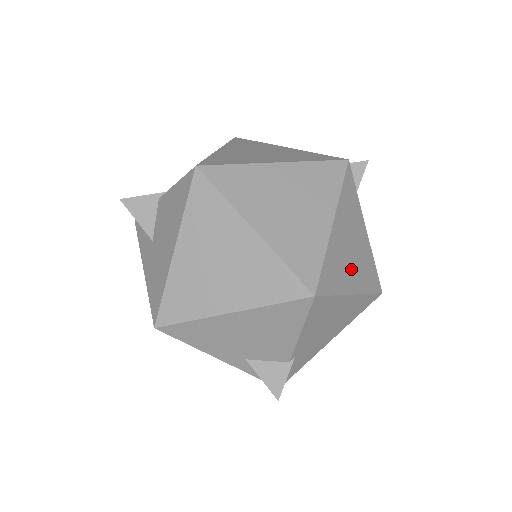
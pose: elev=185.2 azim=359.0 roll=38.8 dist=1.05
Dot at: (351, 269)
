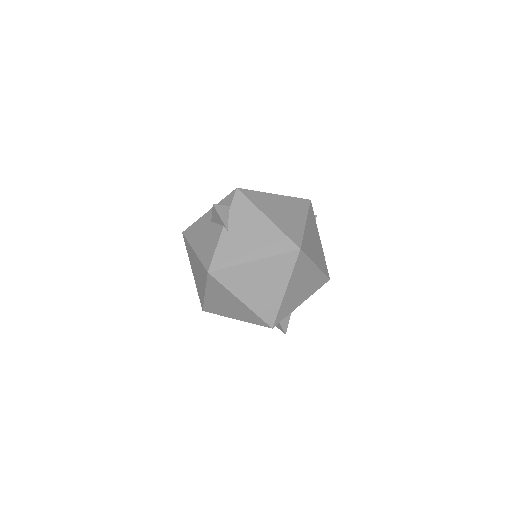
Dot at: occluded
